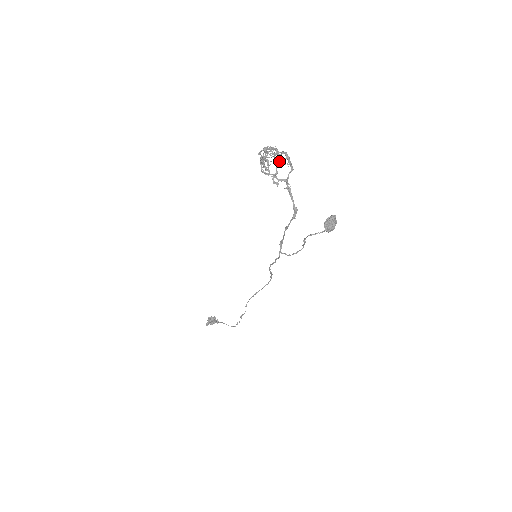
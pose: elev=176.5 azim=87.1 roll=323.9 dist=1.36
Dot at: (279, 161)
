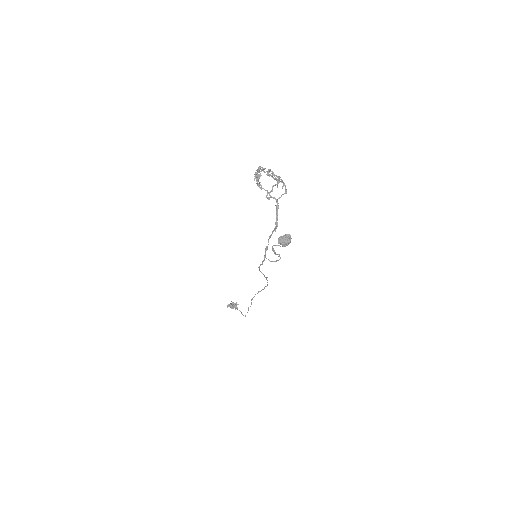
Dot at: occluded
